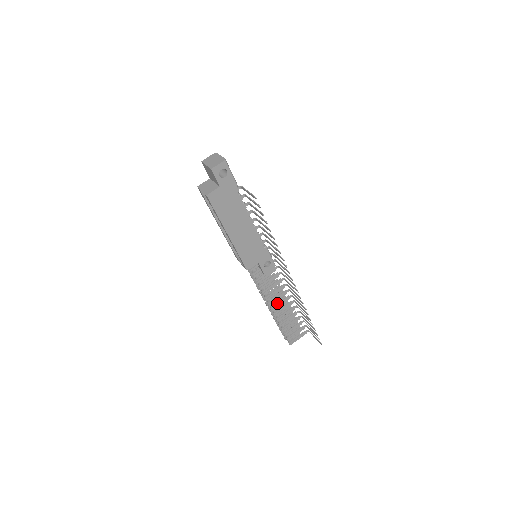
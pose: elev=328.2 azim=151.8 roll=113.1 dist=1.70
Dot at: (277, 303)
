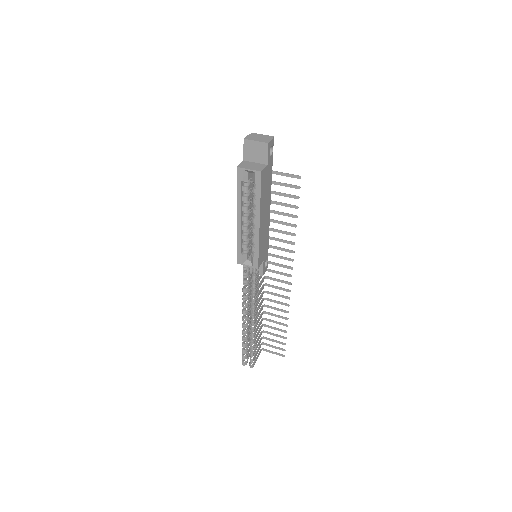
Dot at: (257, 314)
